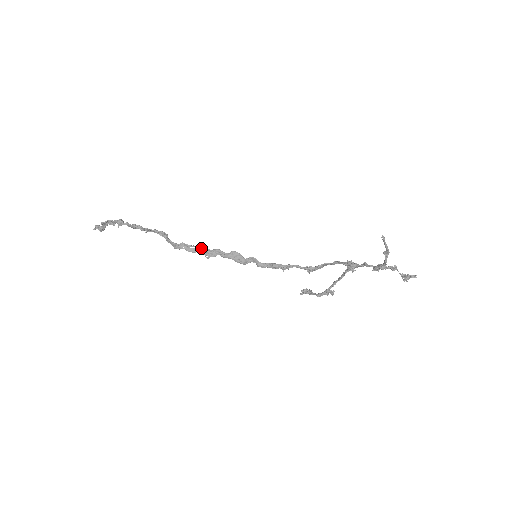
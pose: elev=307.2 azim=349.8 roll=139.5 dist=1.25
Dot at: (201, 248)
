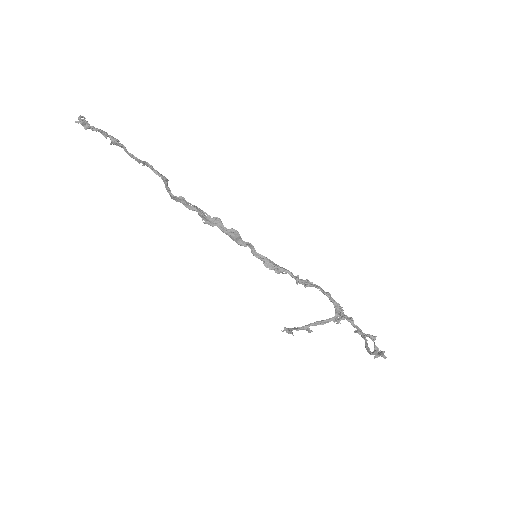
Dot at: (201, 212)
